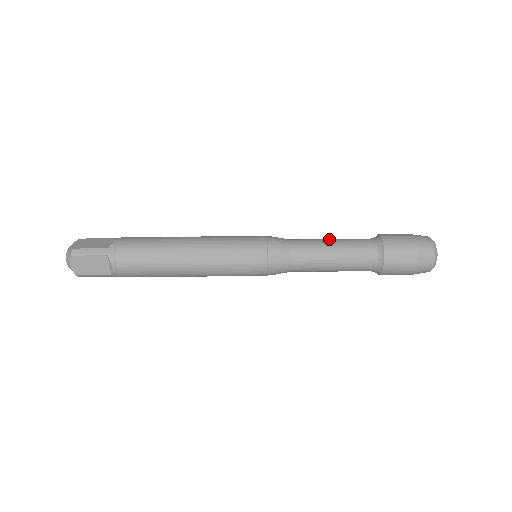
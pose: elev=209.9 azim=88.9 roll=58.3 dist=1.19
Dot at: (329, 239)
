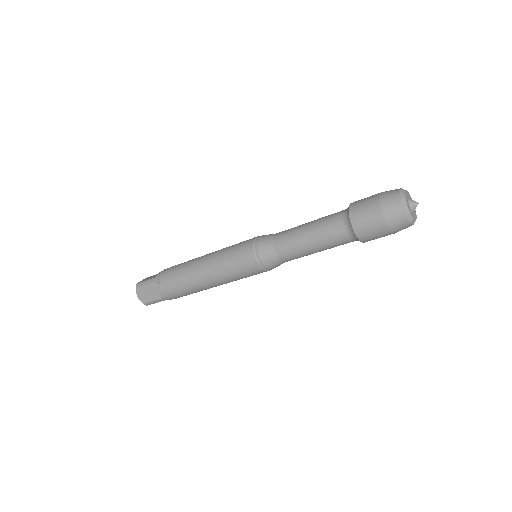
Dot at: (308, 222)
